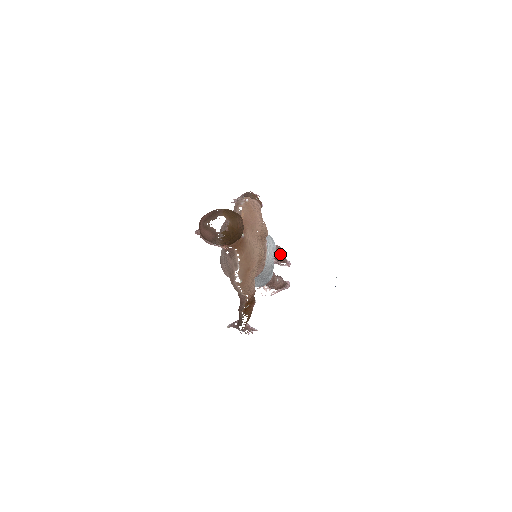
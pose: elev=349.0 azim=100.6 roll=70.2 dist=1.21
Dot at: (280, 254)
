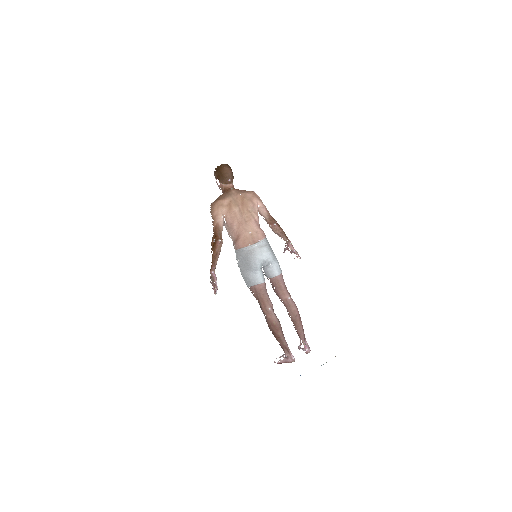
Dot at: (289, 304)
